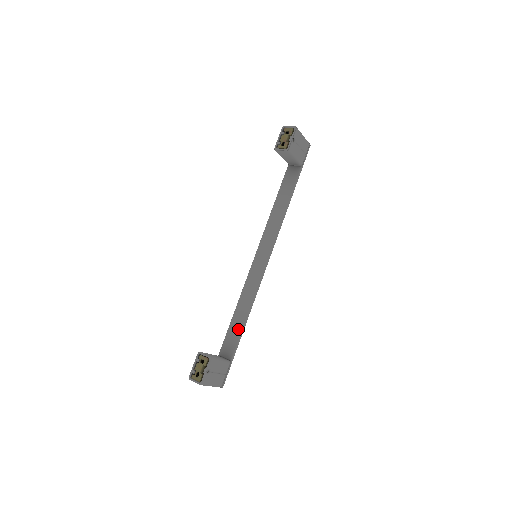
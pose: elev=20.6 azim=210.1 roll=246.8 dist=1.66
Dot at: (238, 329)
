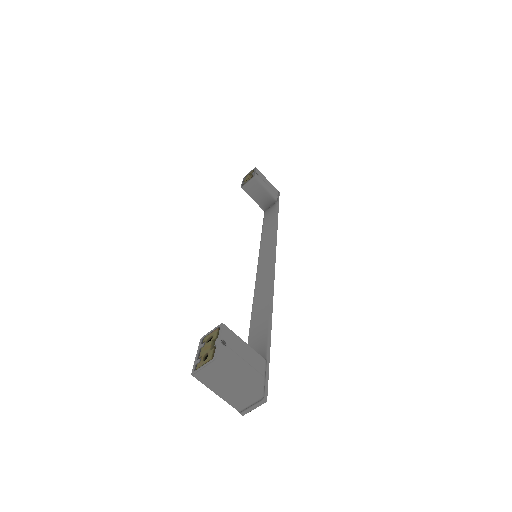
Dot at: (262, 325)
